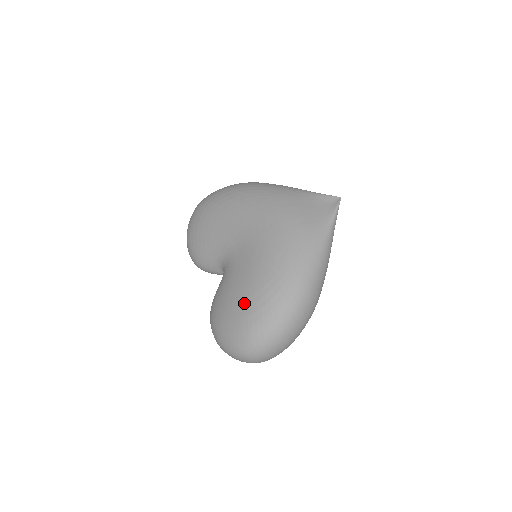
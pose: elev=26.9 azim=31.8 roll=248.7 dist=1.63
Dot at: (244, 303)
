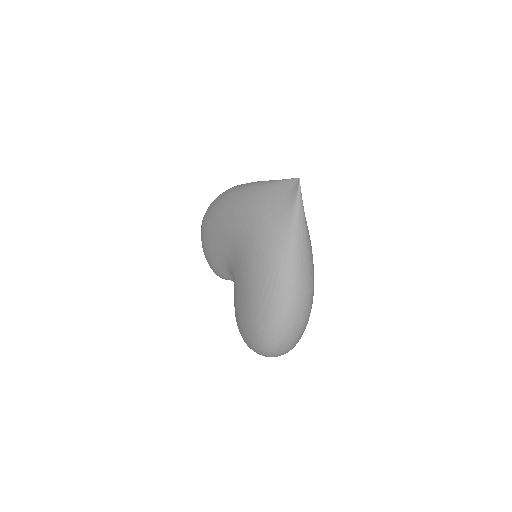
Dot at: (247, 310)
